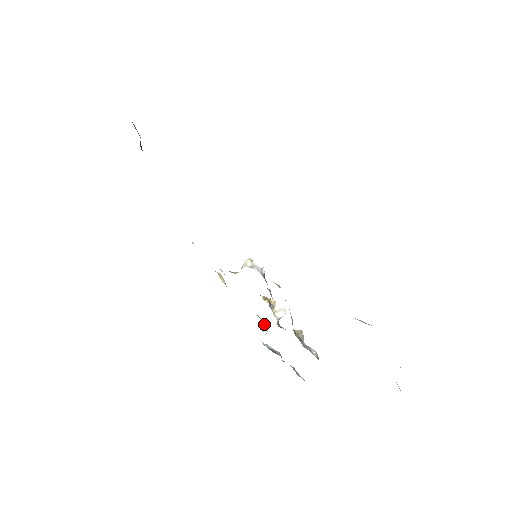
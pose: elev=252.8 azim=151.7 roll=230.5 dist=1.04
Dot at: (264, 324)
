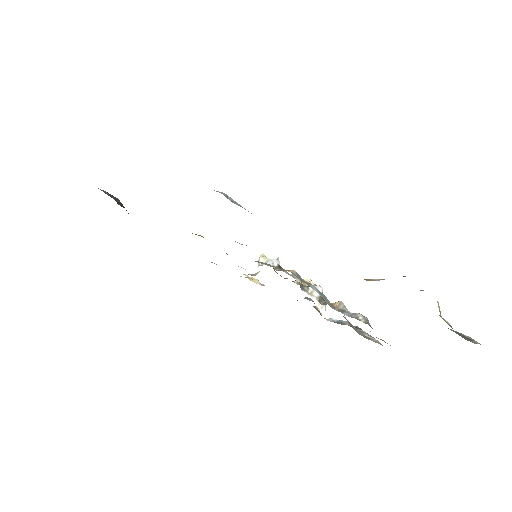
Dot at: occluded
